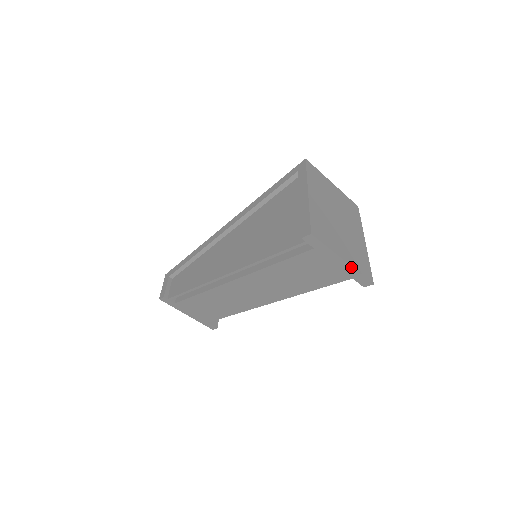
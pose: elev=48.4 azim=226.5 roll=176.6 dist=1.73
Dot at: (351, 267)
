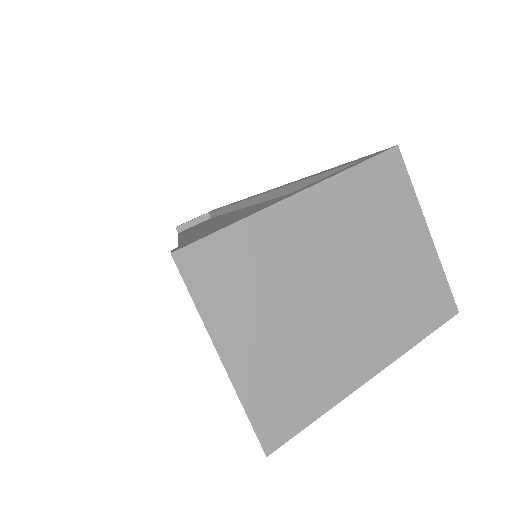
Dot at: (233, 384)
